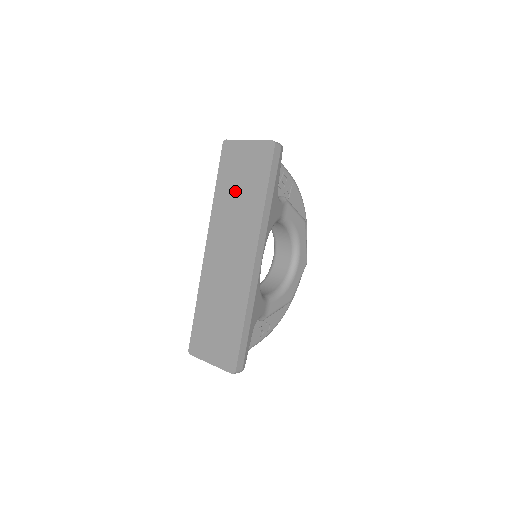
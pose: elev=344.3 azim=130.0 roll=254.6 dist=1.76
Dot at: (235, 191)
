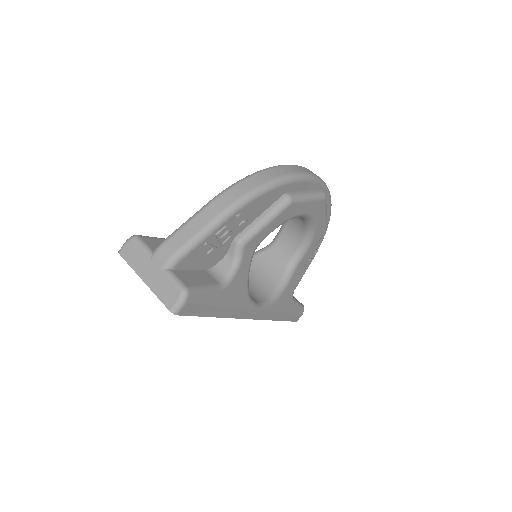
Dot at: occluded
